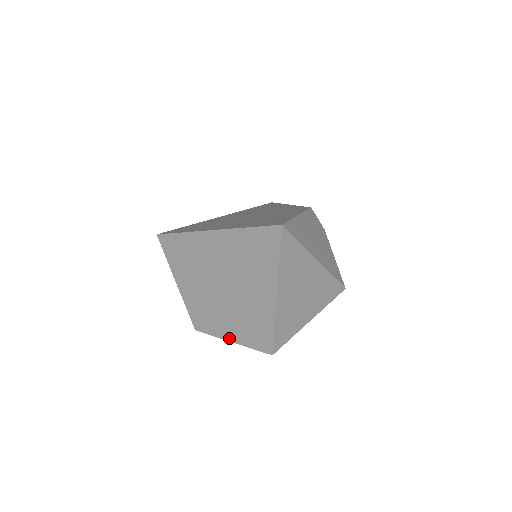
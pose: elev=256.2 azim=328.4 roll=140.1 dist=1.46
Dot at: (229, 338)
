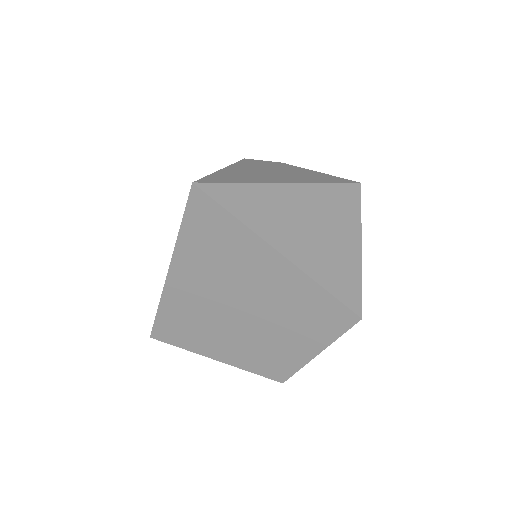
Dot at: (312, 353)
